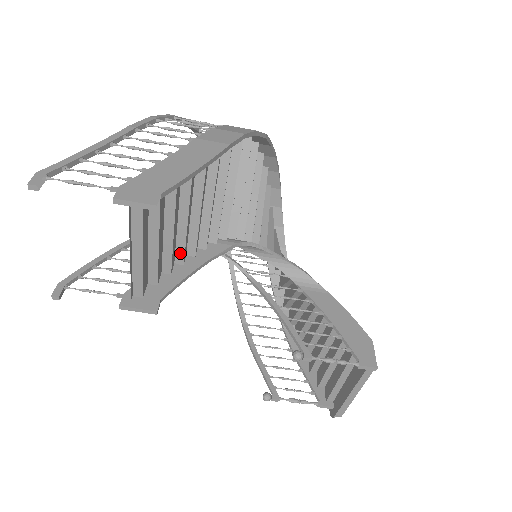
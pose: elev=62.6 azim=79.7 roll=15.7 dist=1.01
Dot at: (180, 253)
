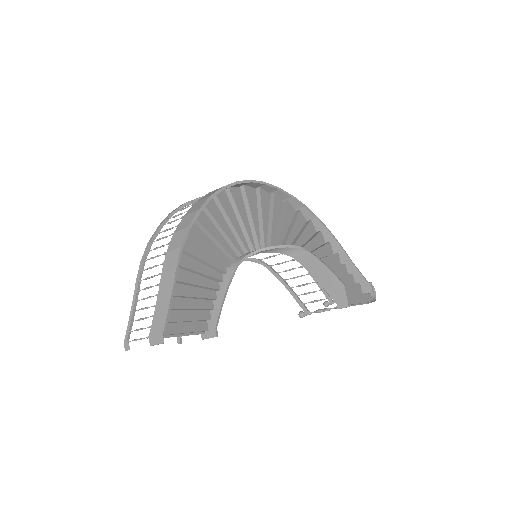
Dot at: (209, 299)
